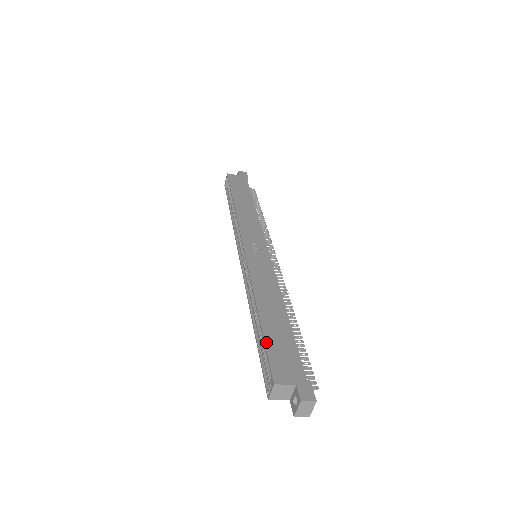
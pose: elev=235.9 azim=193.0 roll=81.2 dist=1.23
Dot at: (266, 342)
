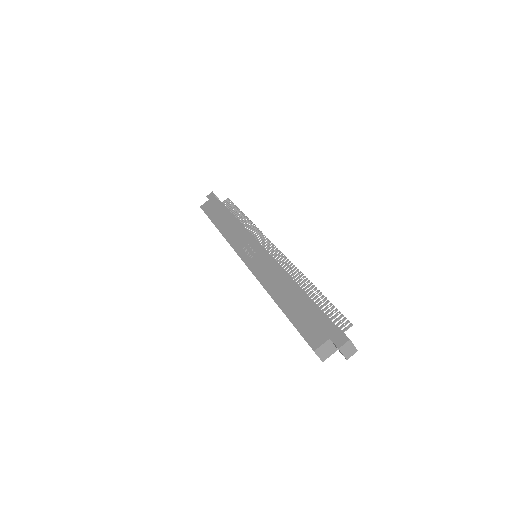
Dot at: (293, 323)
